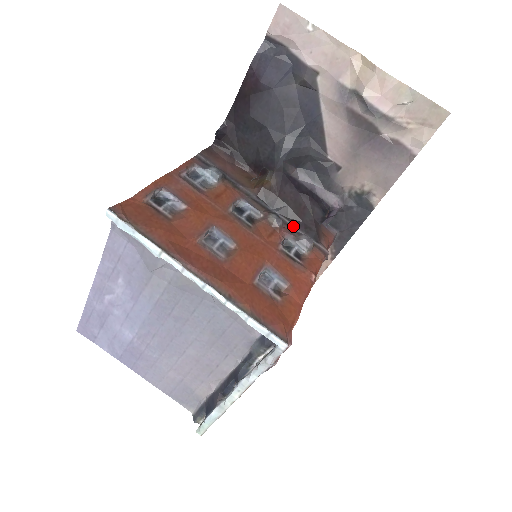
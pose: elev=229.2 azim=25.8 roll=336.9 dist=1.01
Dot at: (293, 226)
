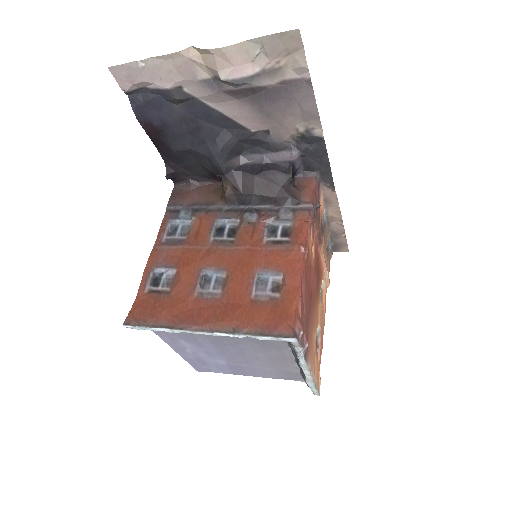
Dot at: (269, 207)
